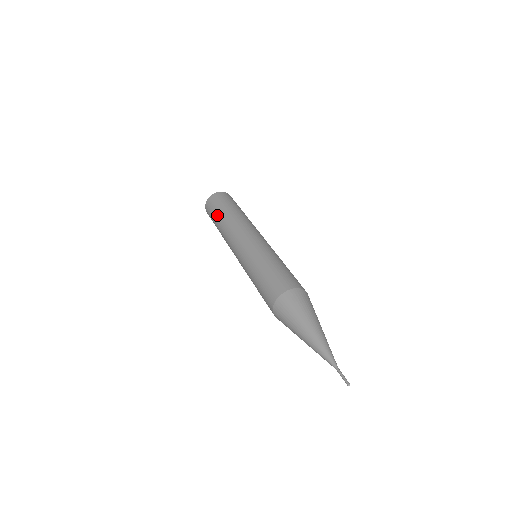
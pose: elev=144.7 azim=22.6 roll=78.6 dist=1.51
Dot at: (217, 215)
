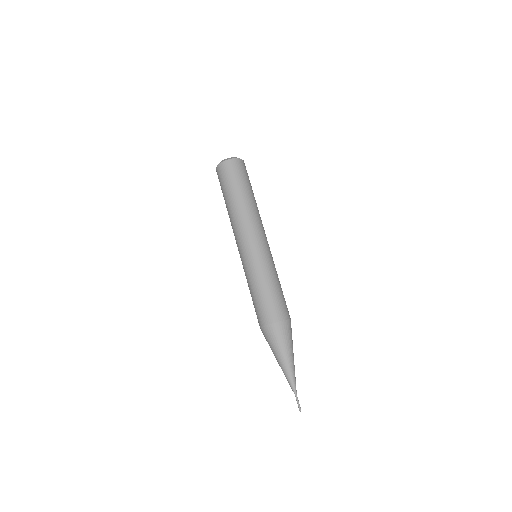
Dot at: (236, 189)
